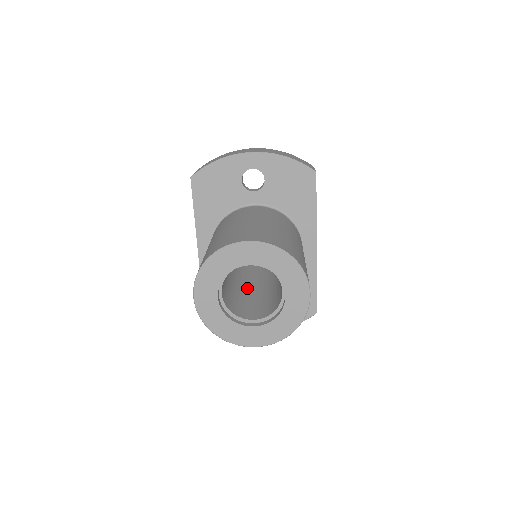
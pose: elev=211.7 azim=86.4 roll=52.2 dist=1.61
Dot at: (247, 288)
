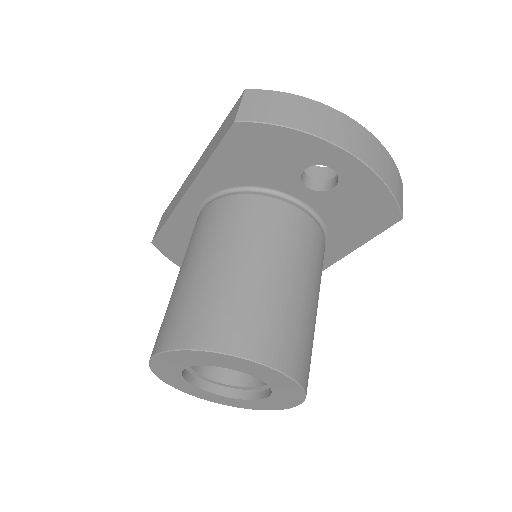
Dot at: occluded
